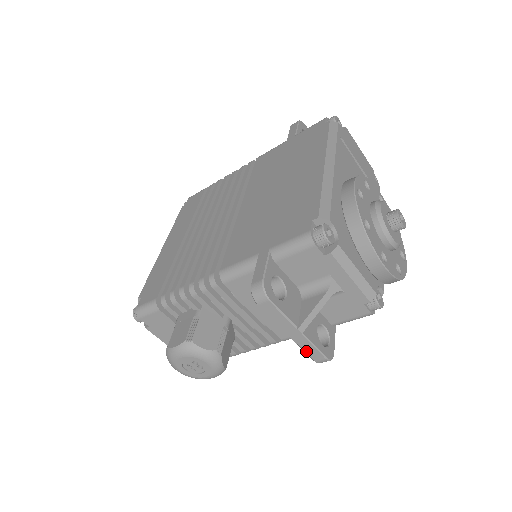
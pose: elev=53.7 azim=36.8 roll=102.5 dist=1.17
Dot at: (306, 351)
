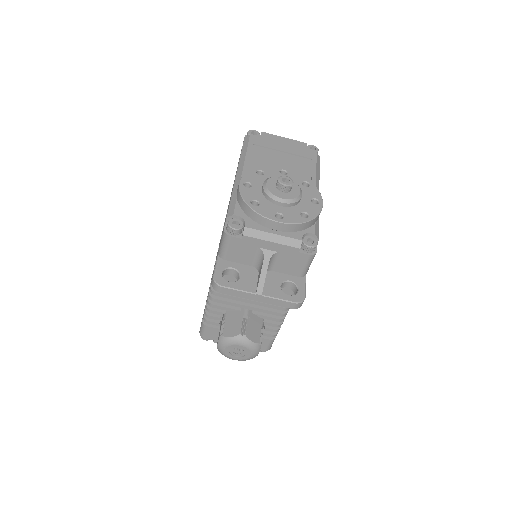
Dot at: (278, 305)
